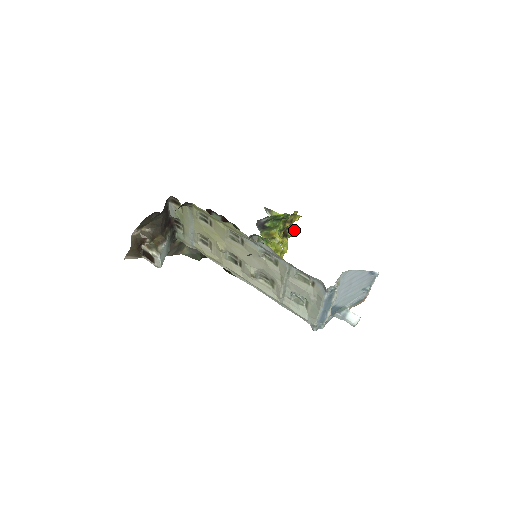
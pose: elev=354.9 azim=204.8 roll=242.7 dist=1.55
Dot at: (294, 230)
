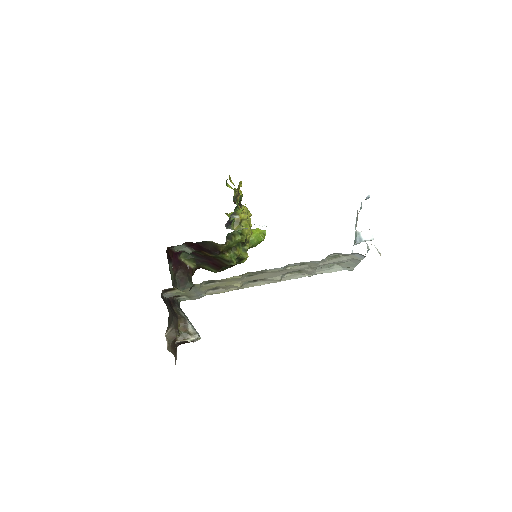
Dot at: (239, 192)
